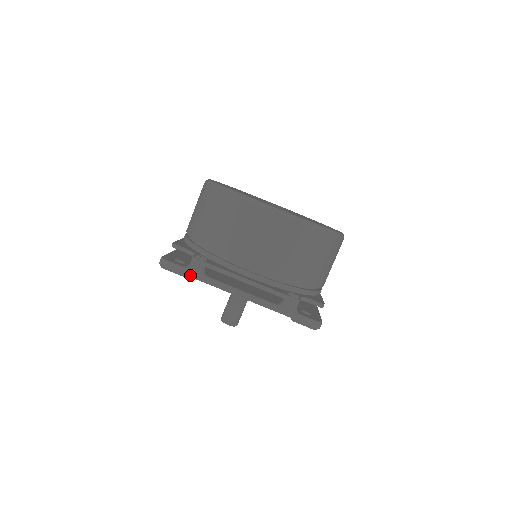
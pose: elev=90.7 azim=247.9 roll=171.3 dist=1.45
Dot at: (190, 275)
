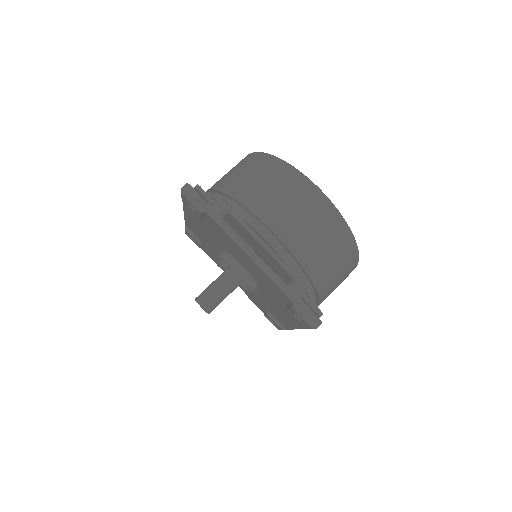
Dot at: (209, 212)
